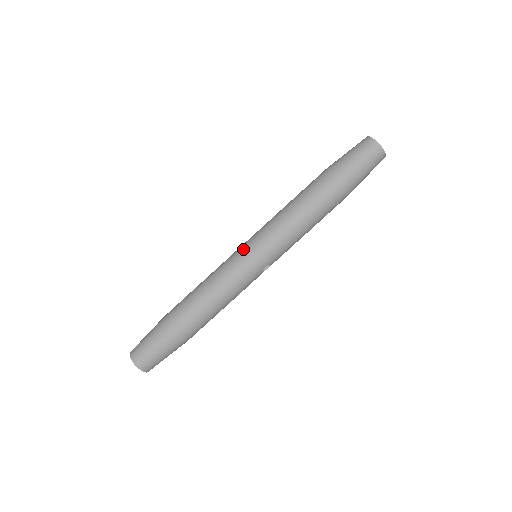
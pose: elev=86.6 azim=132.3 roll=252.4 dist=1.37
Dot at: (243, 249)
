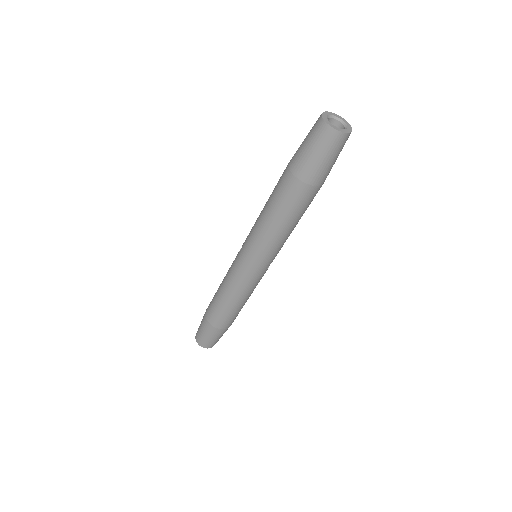
Dot at: (241, 262)
